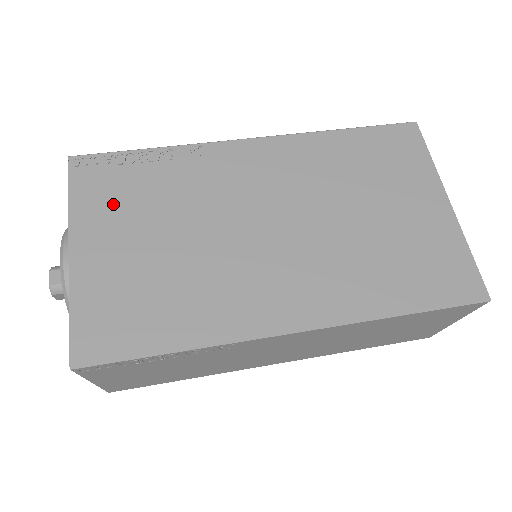
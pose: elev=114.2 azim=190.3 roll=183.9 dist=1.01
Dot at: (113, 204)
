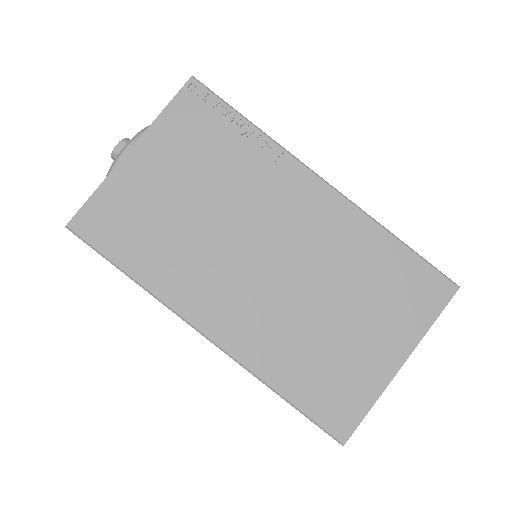
Dot at: (186, 142)
